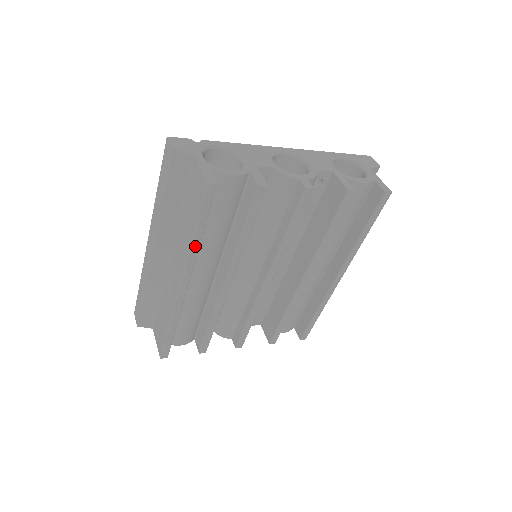
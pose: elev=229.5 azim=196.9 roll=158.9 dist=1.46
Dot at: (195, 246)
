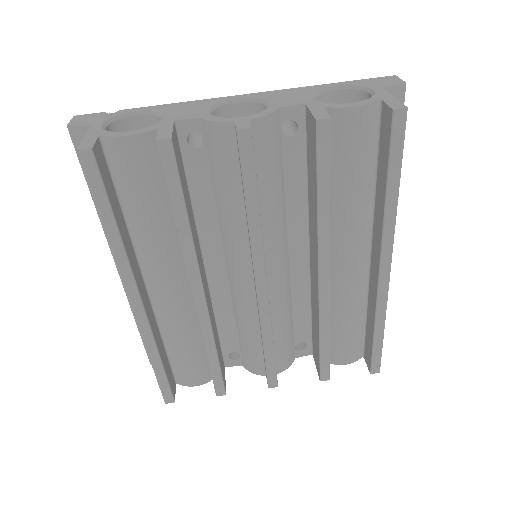
Dot at: (116, 245)
